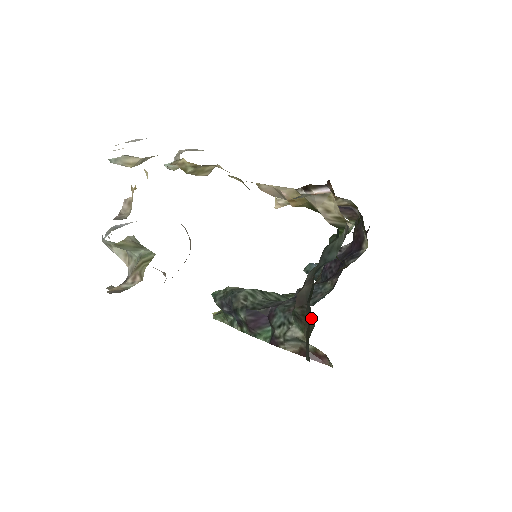
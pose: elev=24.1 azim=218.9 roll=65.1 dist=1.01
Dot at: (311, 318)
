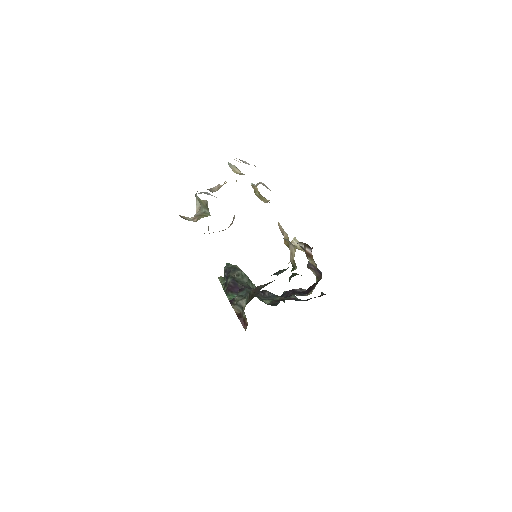
Dot at: occluded
